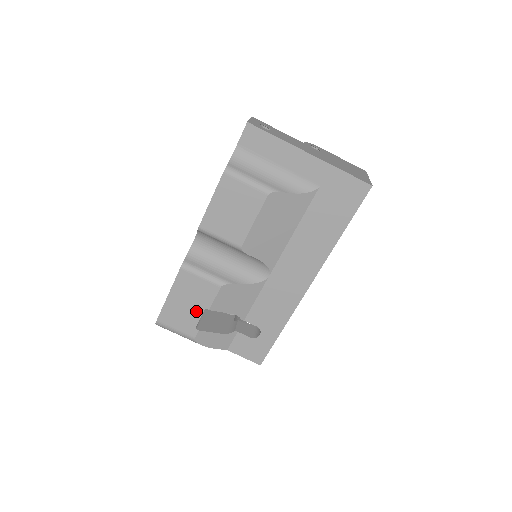
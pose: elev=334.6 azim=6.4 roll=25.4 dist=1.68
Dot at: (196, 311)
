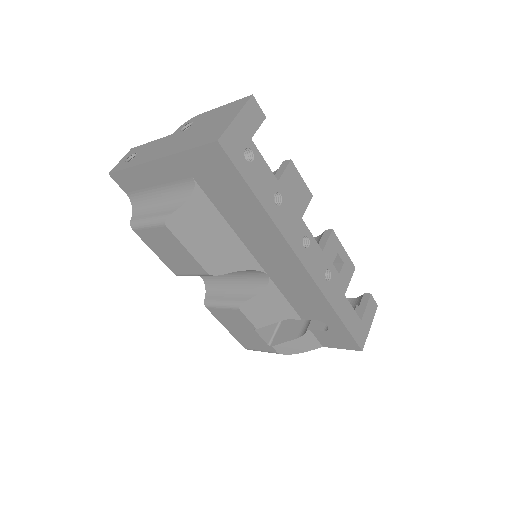
Dot at: (252, 333)
